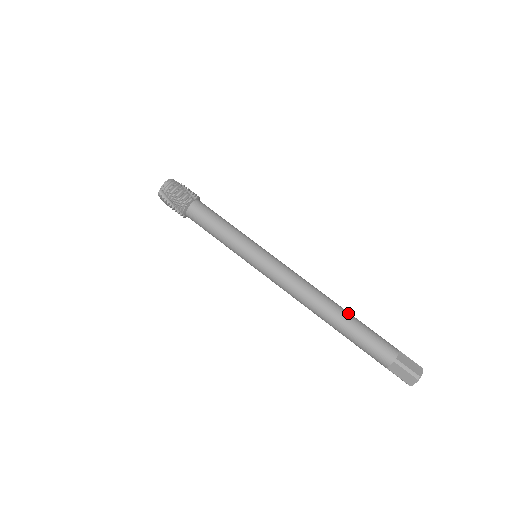
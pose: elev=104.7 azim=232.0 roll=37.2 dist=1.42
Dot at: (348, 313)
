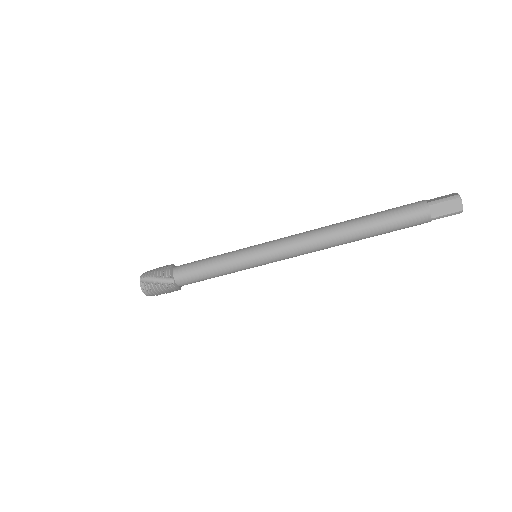
Dot at: (364, 227)
